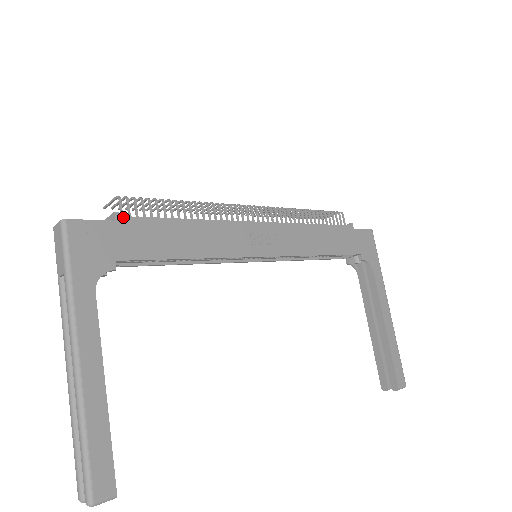
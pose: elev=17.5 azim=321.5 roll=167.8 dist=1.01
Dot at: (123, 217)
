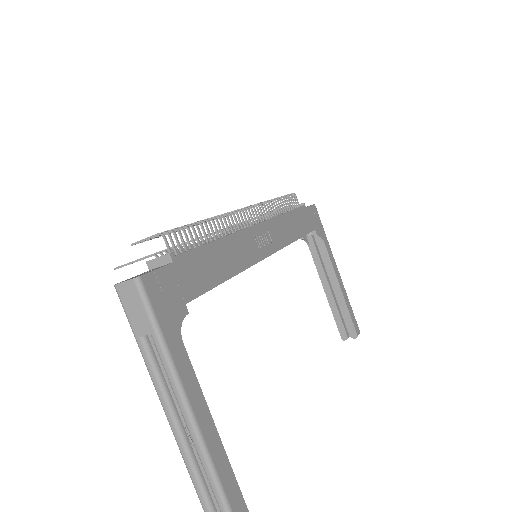
Dot at: (176, 256)
